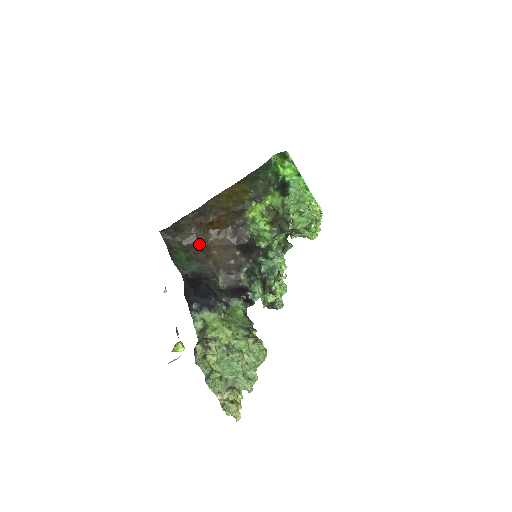
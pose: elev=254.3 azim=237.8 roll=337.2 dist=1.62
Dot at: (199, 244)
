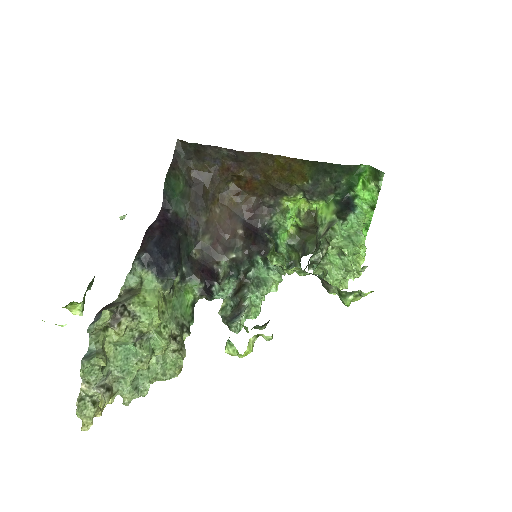
Dot at: (208, 188)
